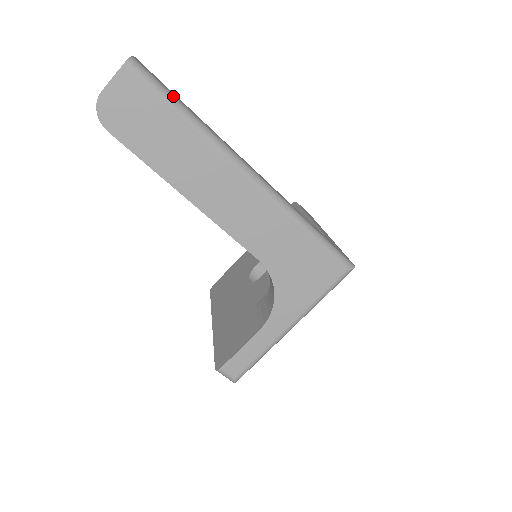
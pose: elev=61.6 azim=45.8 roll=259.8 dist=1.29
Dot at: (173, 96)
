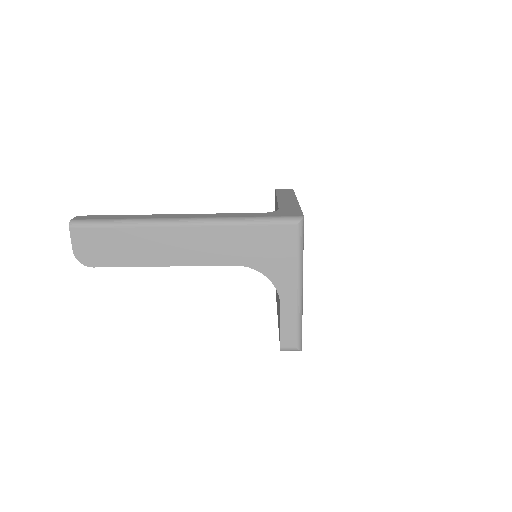
Dot at: (106, 220)
